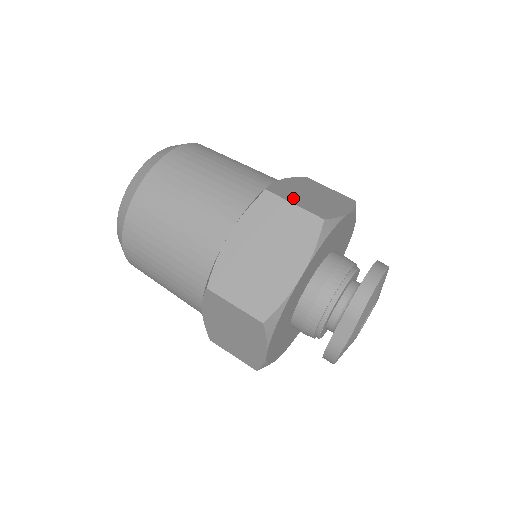
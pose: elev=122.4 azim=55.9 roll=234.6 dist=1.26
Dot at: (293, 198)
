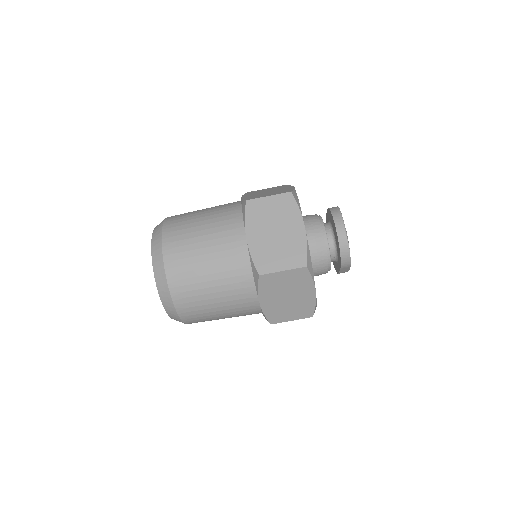
Dot at: (275, 262)
